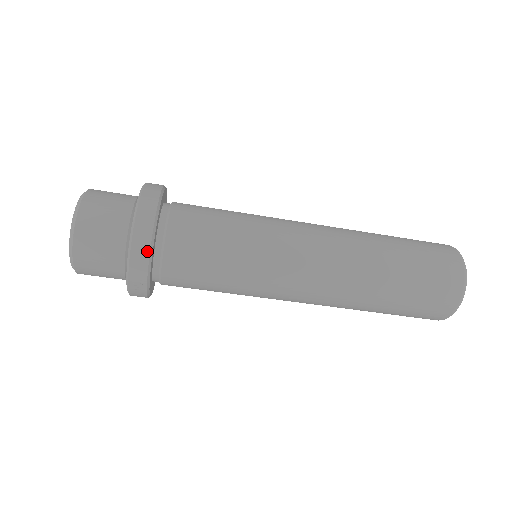
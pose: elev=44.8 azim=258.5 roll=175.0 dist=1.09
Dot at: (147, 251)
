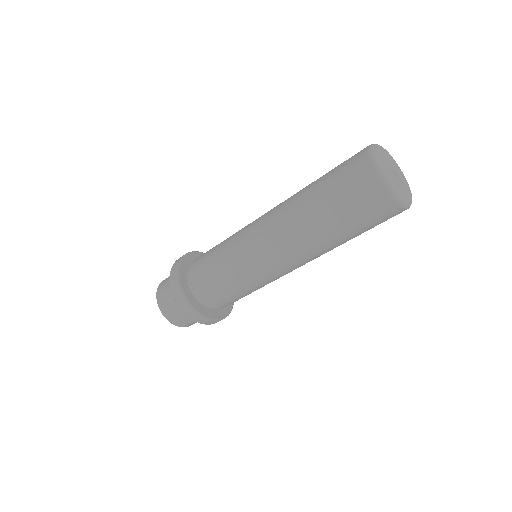
Dot at: (177, 285)
